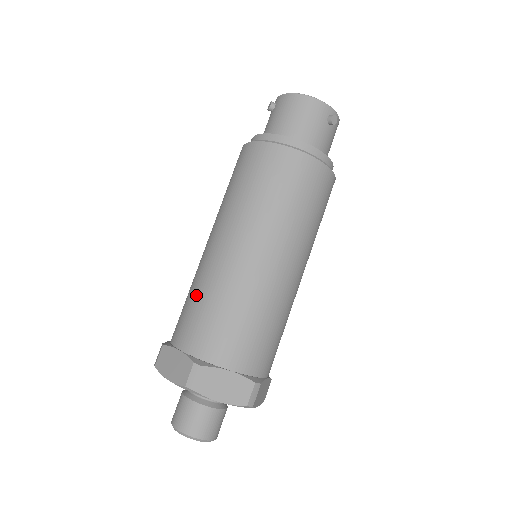
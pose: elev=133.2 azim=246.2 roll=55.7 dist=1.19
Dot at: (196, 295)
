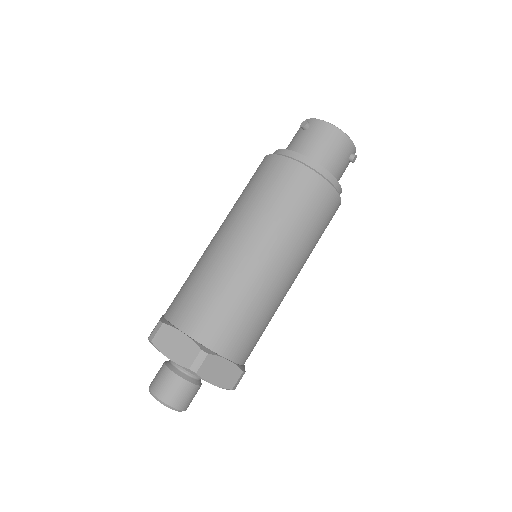
Dot at: (208, 286)
